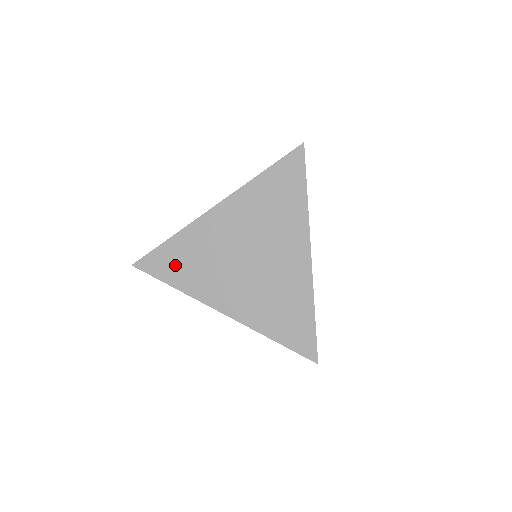
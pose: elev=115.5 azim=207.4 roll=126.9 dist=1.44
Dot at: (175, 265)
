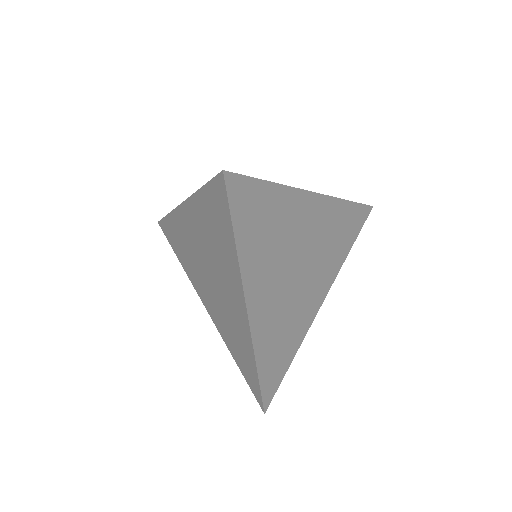
Dot at: (175, 242)
